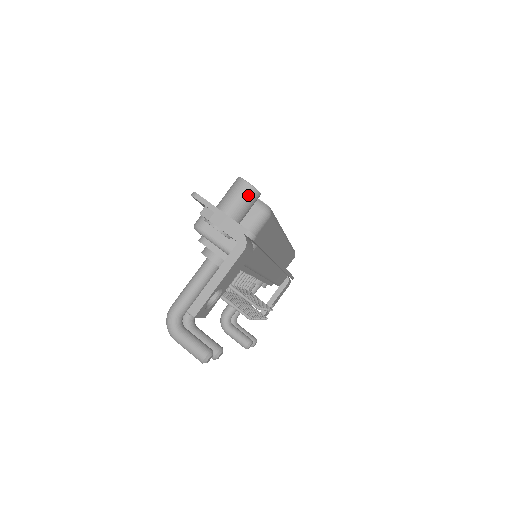
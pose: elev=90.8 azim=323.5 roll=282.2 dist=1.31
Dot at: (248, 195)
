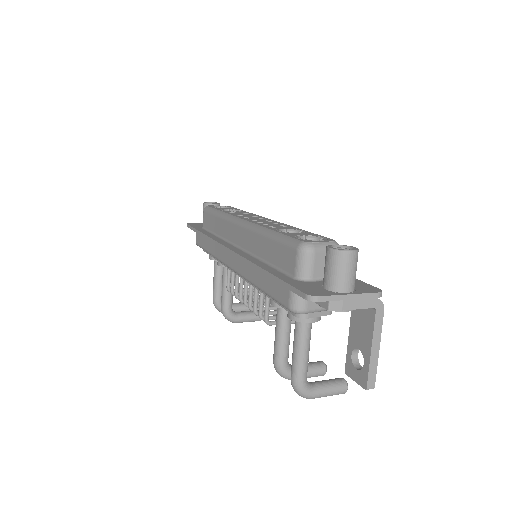
Dot at: (356, 261)
